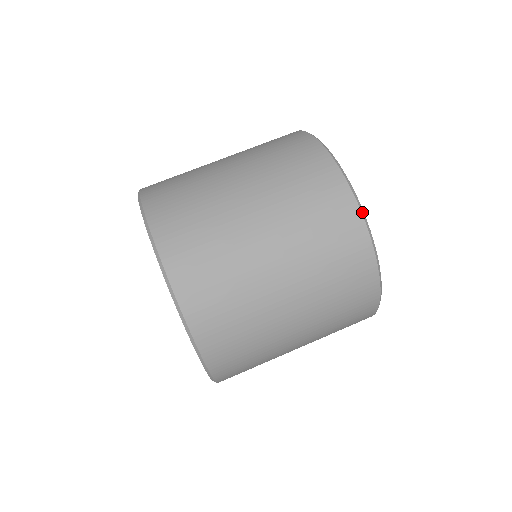
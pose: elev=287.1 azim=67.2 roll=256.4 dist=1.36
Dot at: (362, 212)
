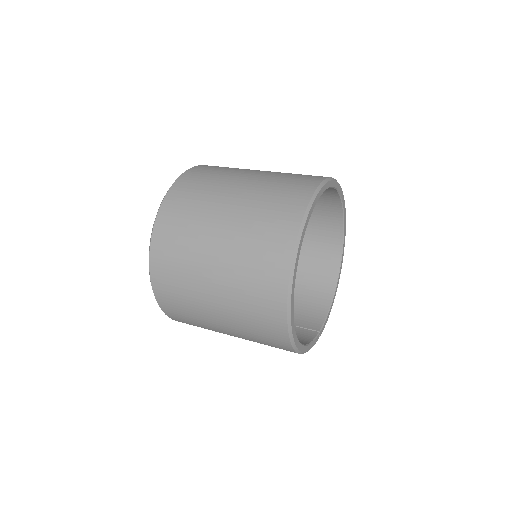
Dot at: (308, 207)
